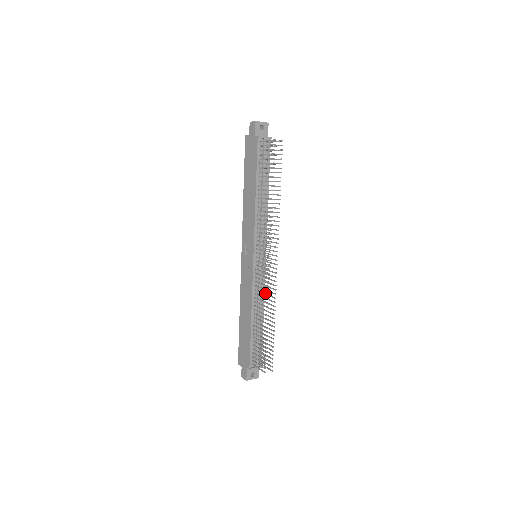
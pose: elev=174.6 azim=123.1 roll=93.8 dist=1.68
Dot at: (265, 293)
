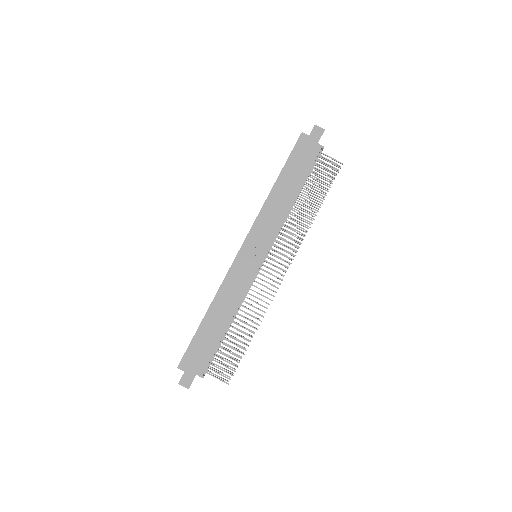
Dot at: occluded
